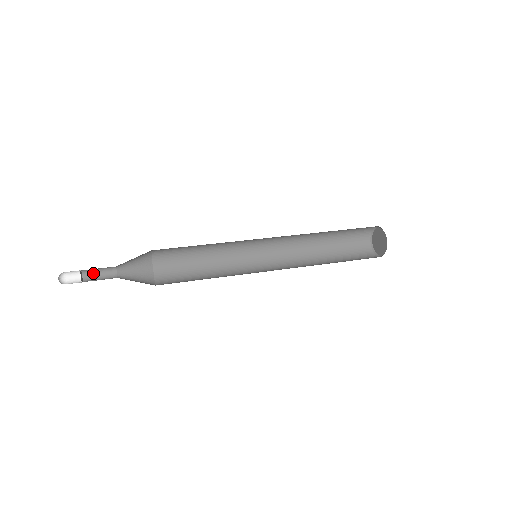
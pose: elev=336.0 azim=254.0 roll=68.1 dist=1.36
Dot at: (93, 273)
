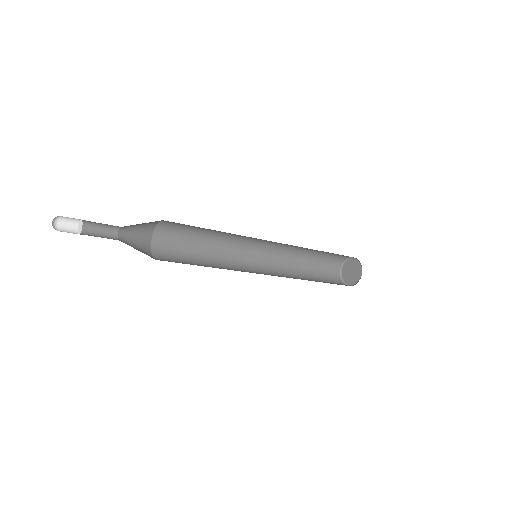
Dot at: (91, 235)
